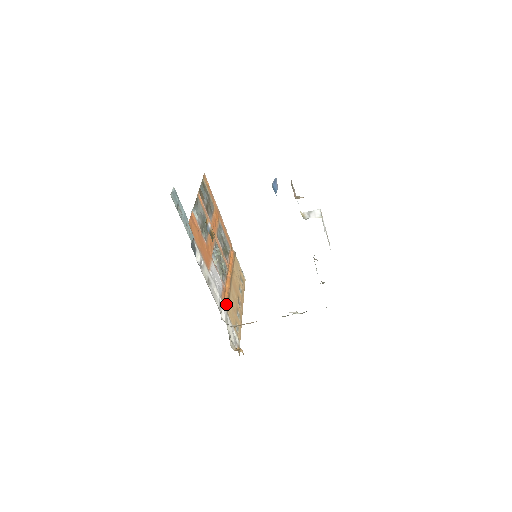
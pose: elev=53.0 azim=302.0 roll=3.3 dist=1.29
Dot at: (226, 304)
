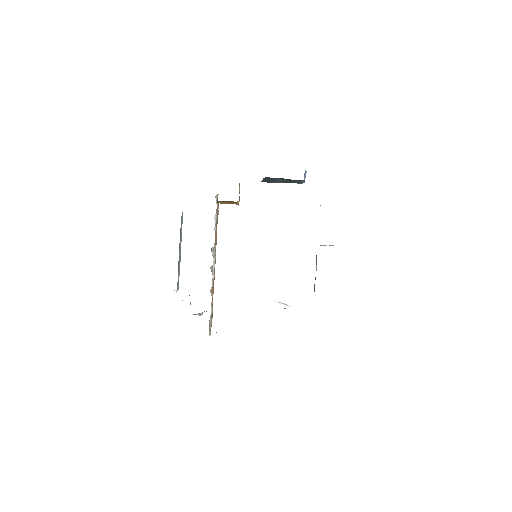
Dot at: occluded
